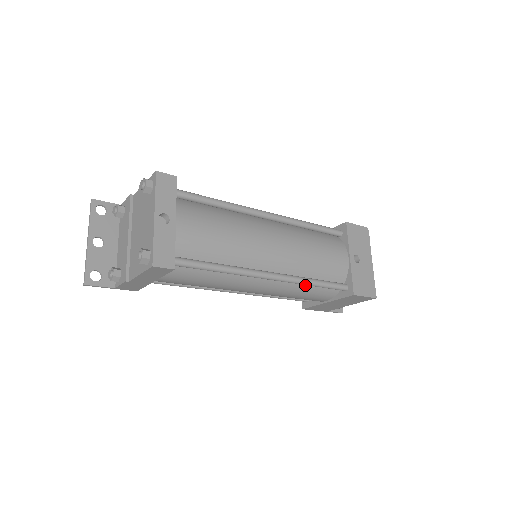
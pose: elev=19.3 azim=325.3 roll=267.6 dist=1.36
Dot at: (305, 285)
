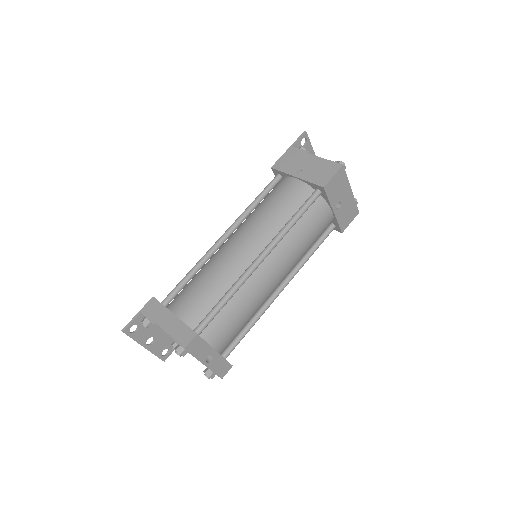
Dot at: occluded
